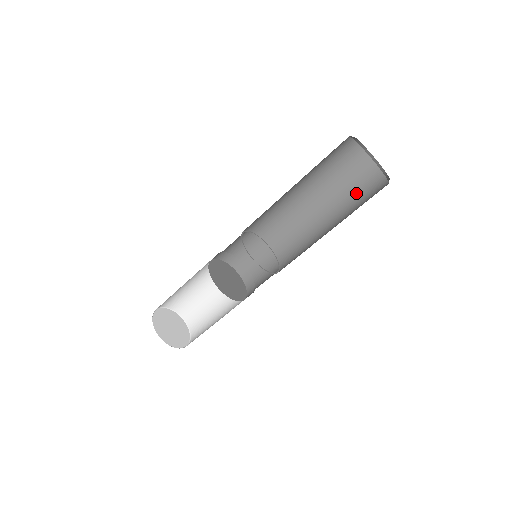
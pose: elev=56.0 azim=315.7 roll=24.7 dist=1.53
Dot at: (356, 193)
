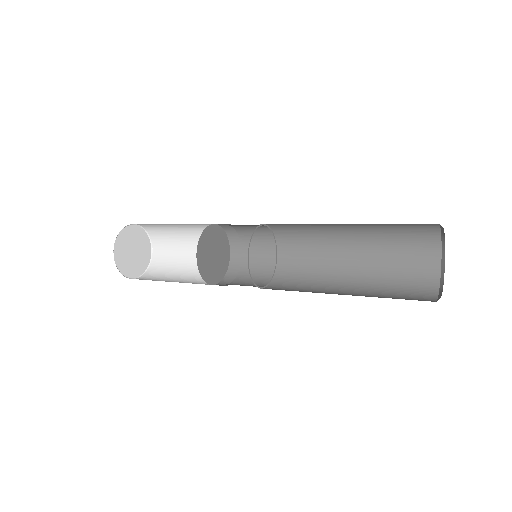
Dot at: (399, 254)
